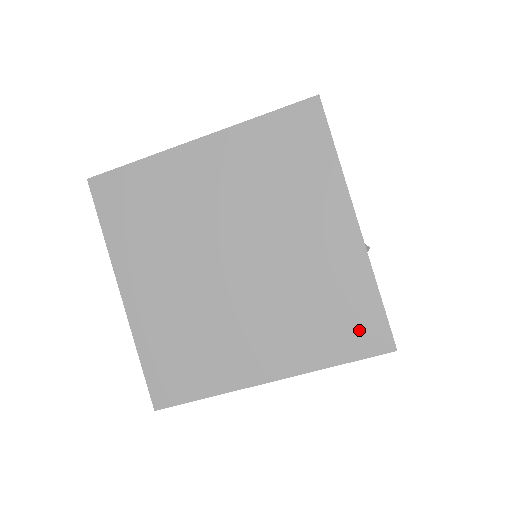
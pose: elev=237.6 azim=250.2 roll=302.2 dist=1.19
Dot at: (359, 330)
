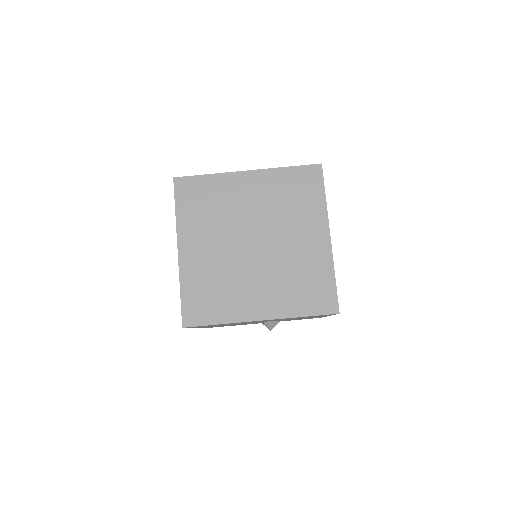
Dot at: (320, 298)
